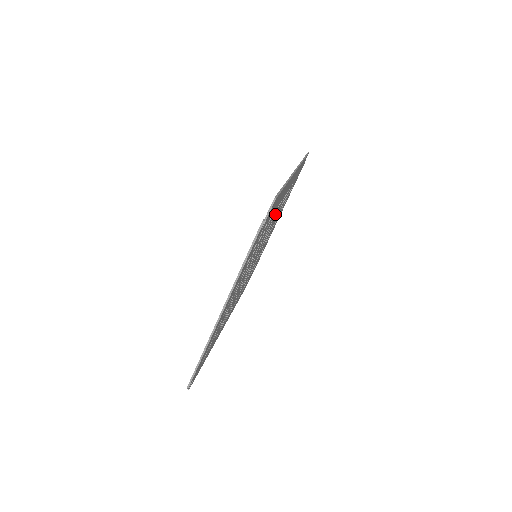
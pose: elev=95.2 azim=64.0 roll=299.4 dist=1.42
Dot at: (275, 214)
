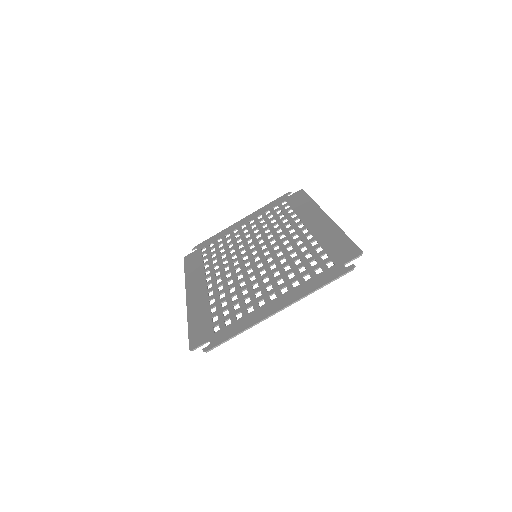
Dot at: occluded
